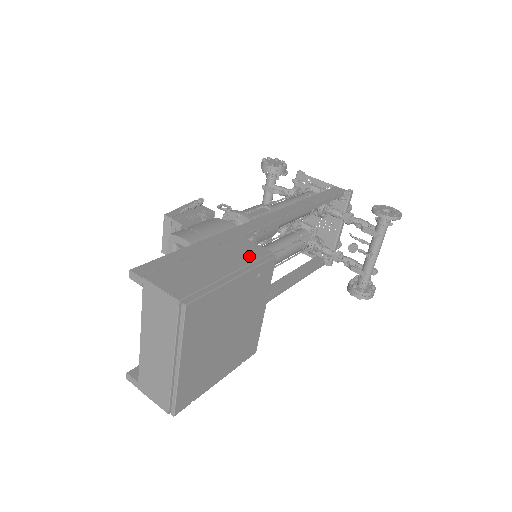
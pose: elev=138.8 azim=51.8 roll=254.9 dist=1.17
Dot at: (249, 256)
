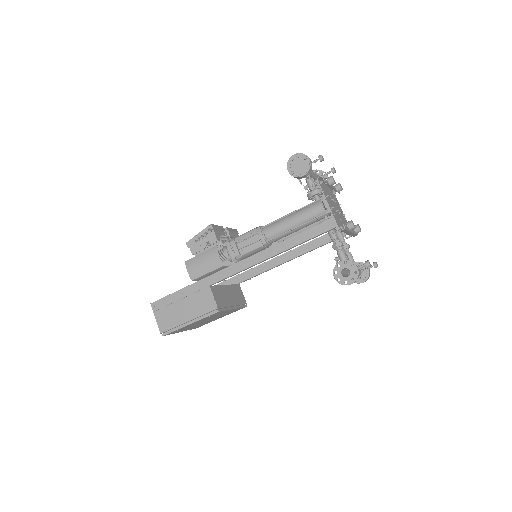
Dot at: (203, 309)
